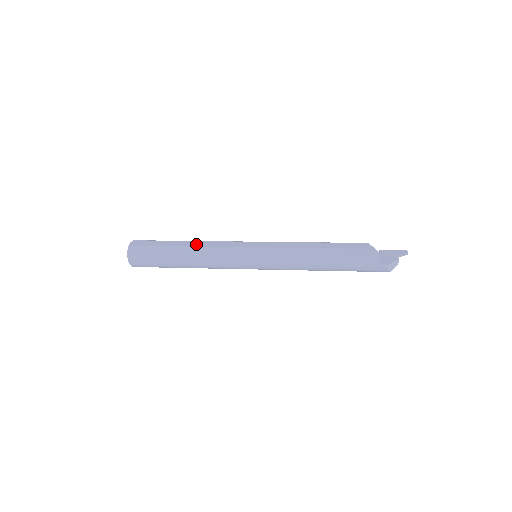
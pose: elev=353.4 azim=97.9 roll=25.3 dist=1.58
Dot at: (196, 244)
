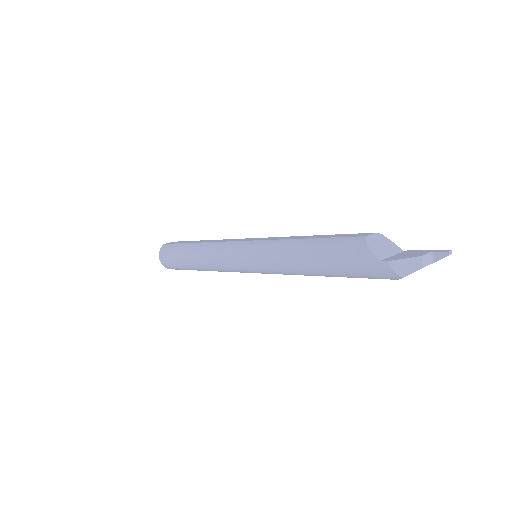
Dot at: (208, 241)
